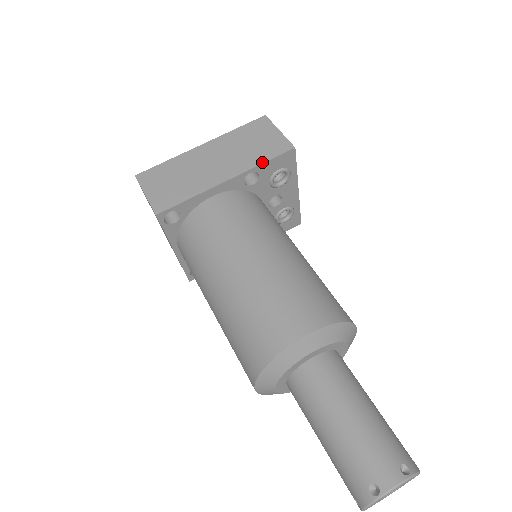
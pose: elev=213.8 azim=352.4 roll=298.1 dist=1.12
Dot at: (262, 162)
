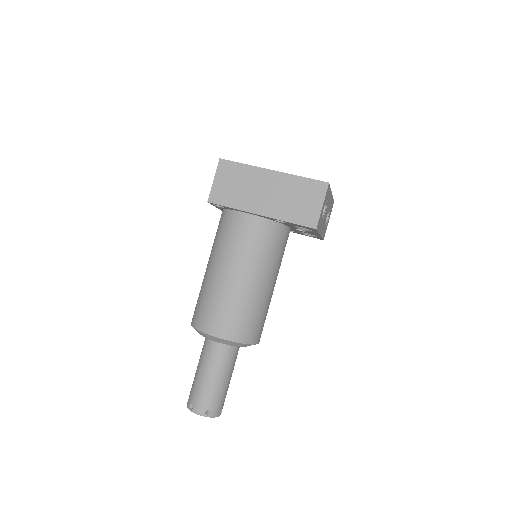
Dot at: (289, 221)
